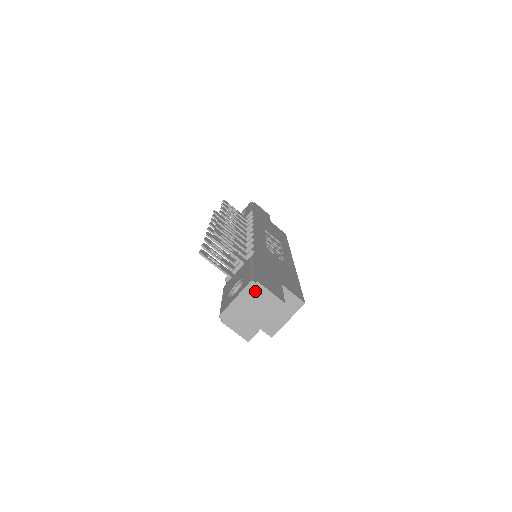
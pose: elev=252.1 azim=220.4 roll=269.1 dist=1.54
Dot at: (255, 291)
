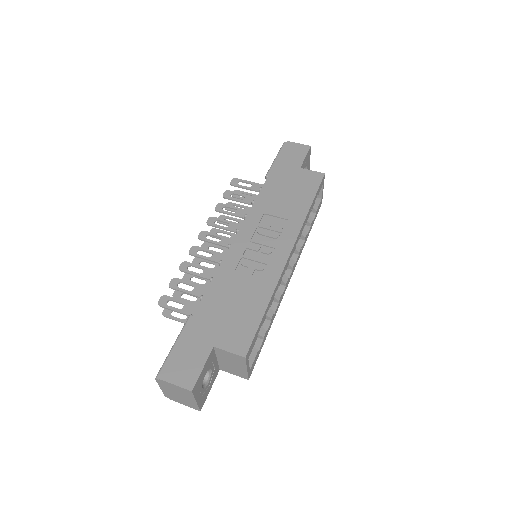
Dot at: (165, 384)
